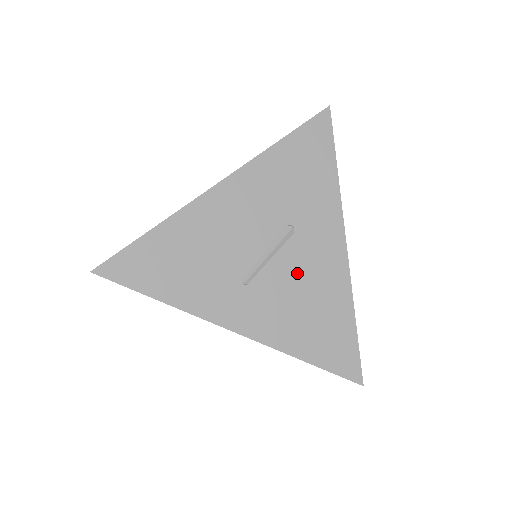
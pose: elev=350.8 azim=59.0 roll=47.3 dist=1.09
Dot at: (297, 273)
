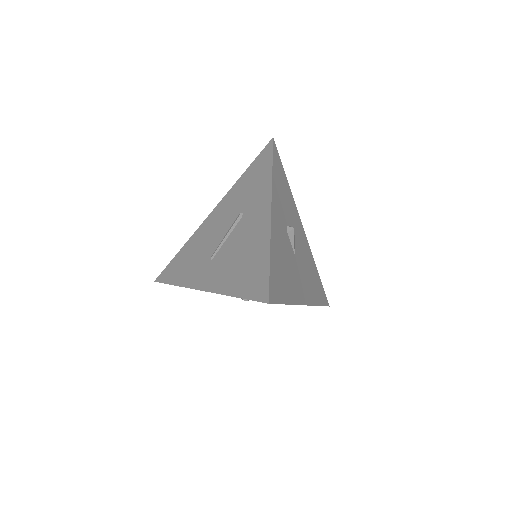
Dot at: (239, 240)
